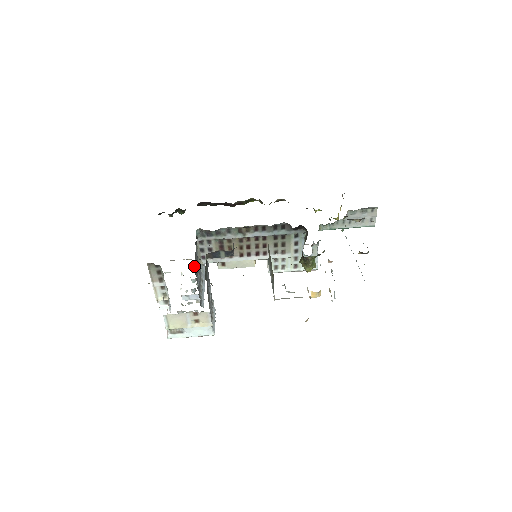
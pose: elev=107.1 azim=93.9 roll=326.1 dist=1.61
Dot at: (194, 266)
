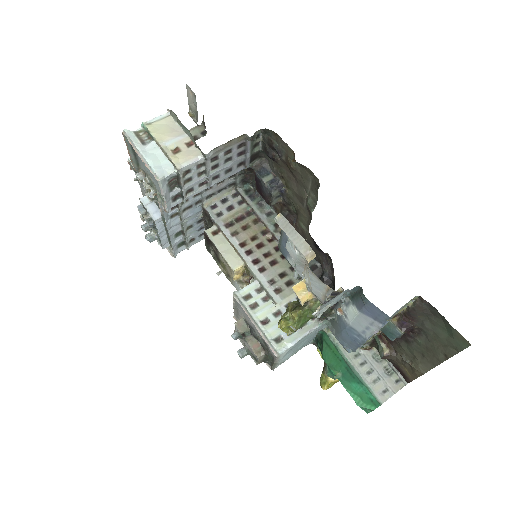
Dot at: occluded
